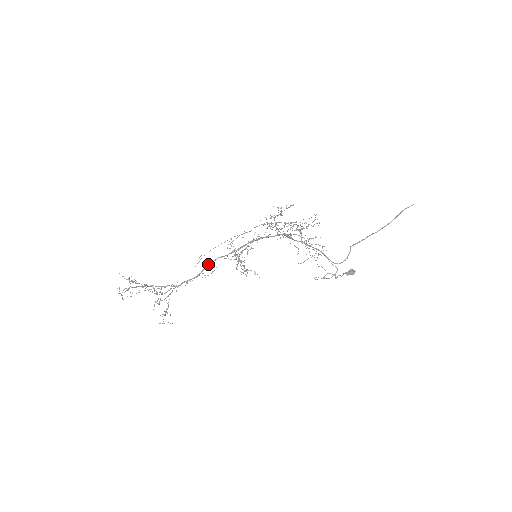
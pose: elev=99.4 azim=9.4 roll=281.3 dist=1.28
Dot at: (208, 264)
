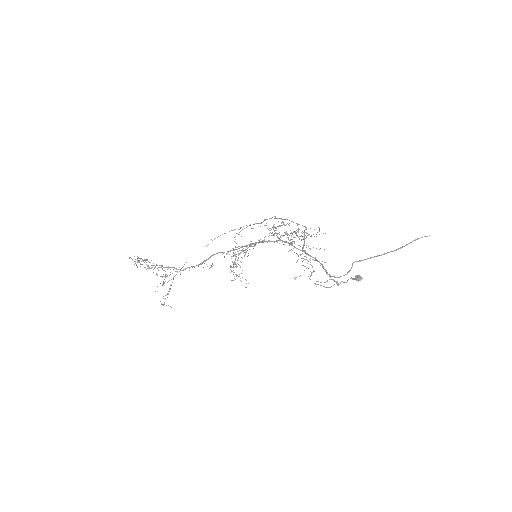
Dot at: (210, 256)
